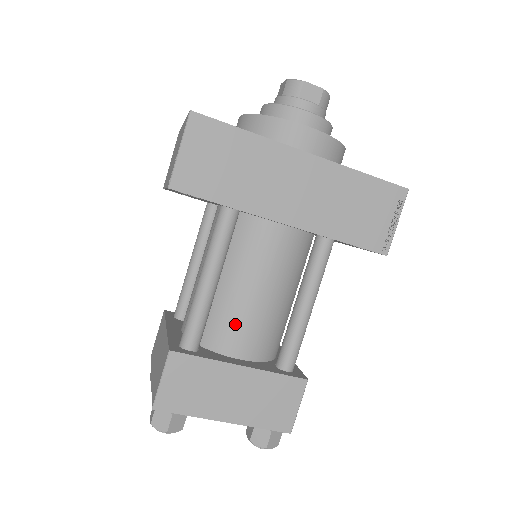
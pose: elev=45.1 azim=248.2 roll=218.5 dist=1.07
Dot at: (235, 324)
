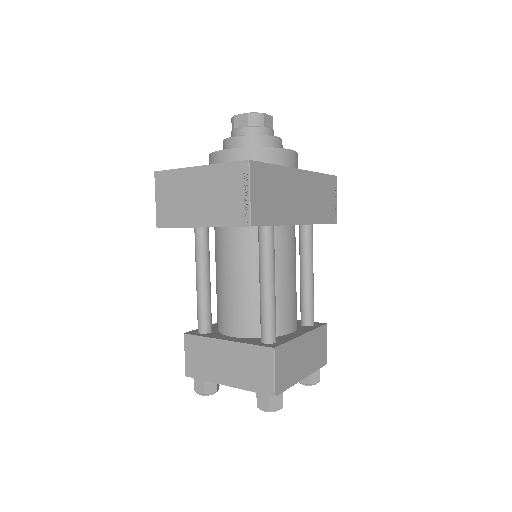
Dot at: (285, 309)
